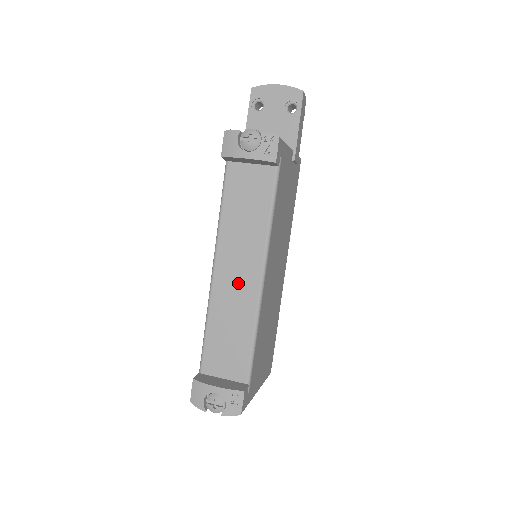
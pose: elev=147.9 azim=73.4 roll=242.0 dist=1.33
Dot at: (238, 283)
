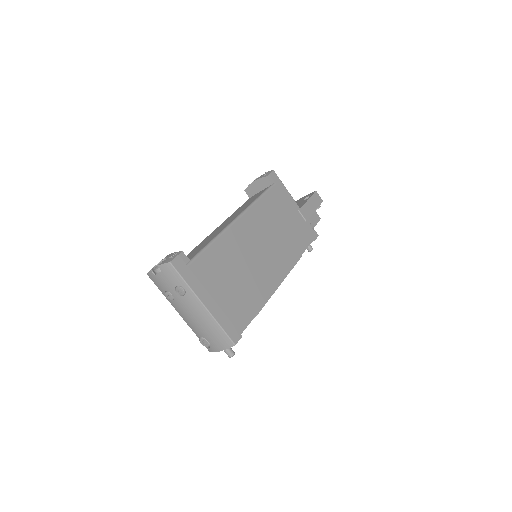
Dot at: occluded
